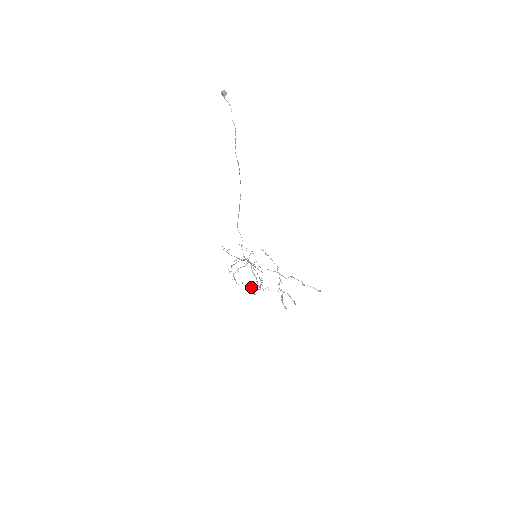
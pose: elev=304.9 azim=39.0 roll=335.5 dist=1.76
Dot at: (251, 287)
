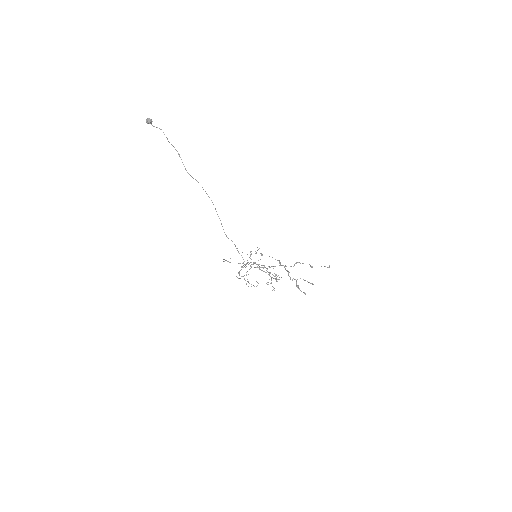
Dot at: (267, 282)
